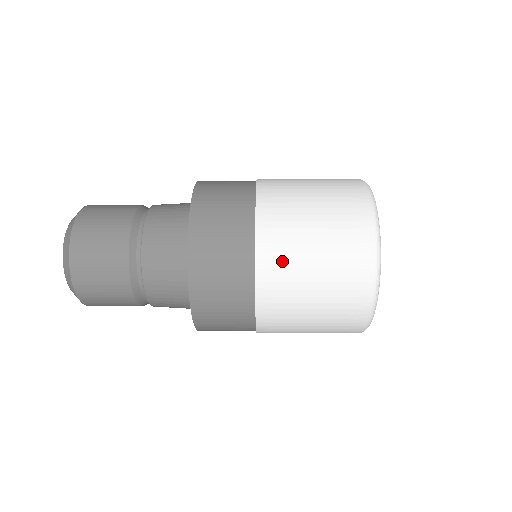
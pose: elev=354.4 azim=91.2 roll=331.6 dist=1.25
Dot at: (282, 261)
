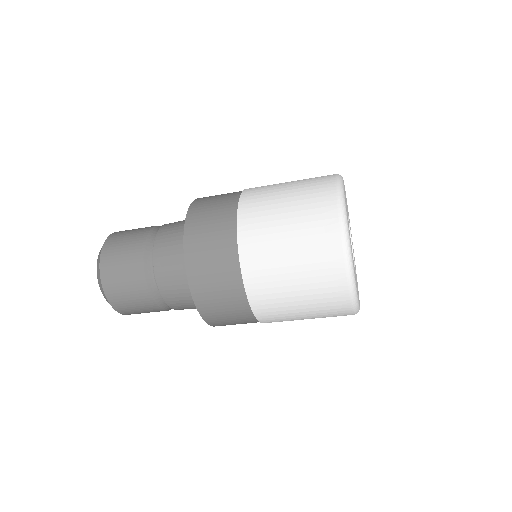
Dot at: occluded
